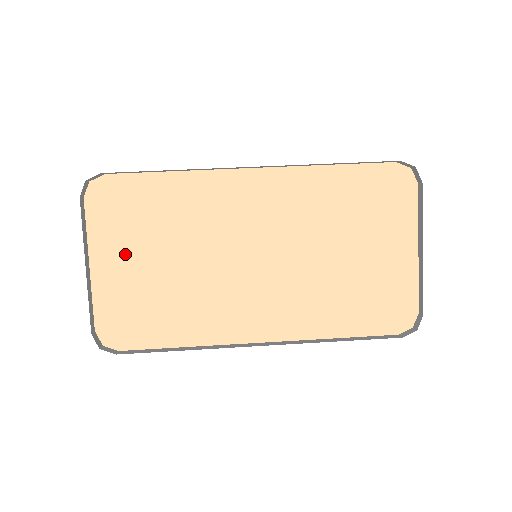
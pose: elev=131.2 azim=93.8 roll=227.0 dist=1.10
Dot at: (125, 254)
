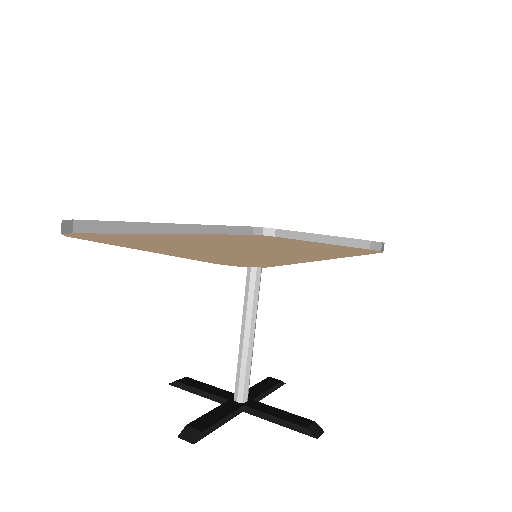
Dot at: (159, 246)
